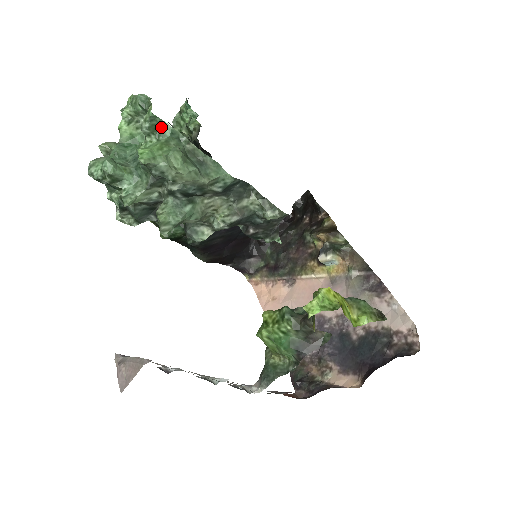
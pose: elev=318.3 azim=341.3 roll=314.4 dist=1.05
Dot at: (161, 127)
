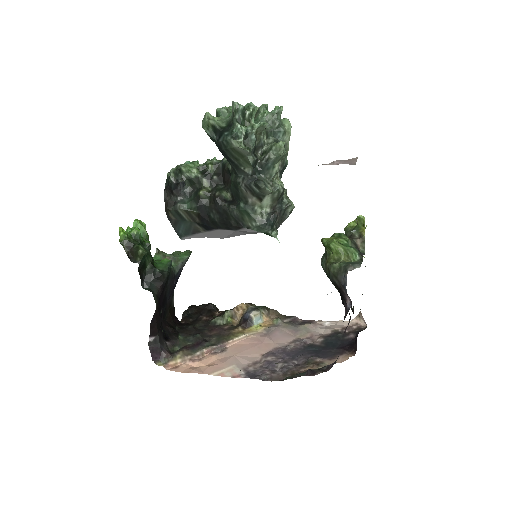
Dot at: occluded
